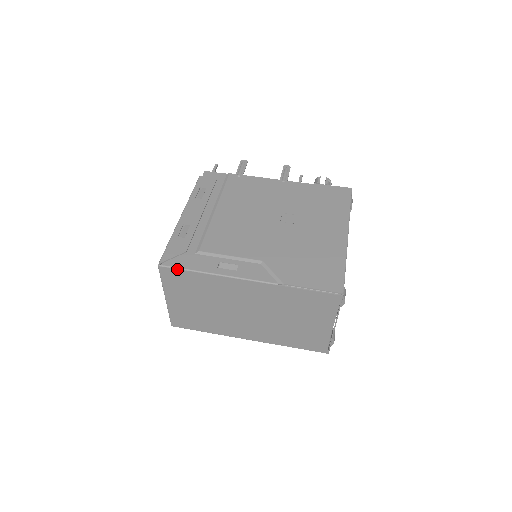
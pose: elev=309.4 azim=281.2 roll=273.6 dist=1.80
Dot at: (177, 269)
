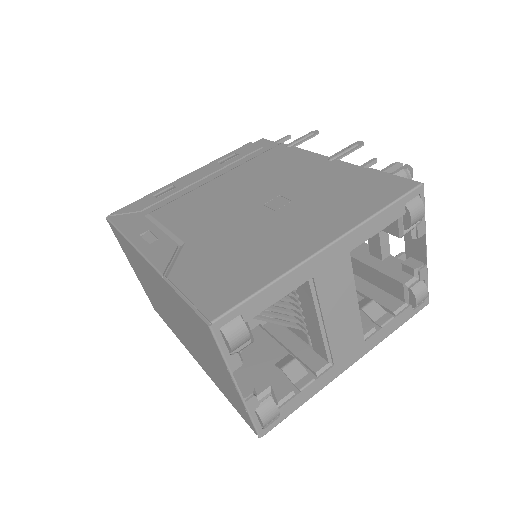
Dot at: (113, 225)
